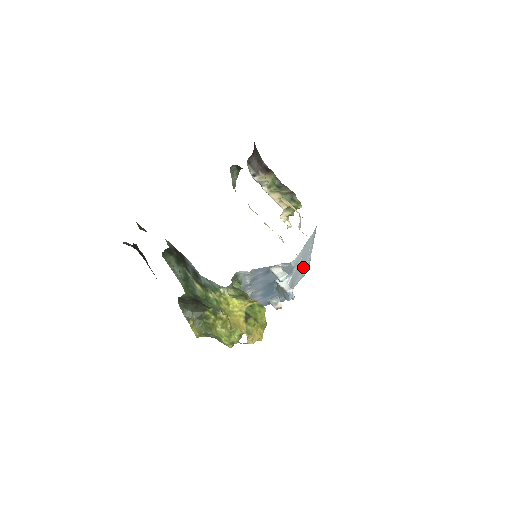
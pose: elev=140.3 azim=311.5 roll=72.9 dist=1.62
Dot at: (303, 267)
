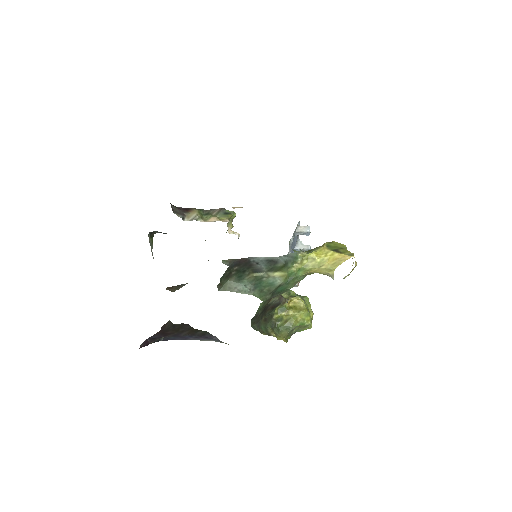
Dot at: occluded
